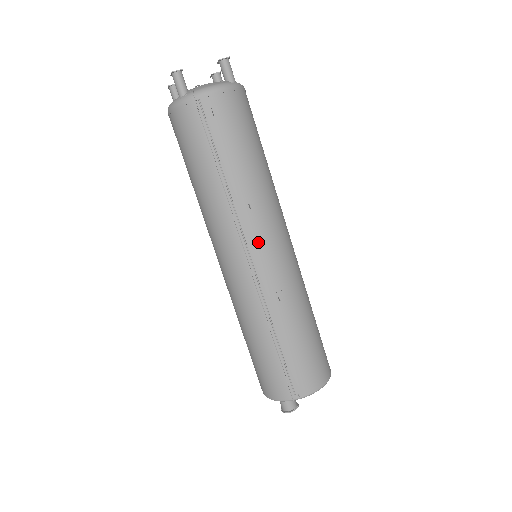
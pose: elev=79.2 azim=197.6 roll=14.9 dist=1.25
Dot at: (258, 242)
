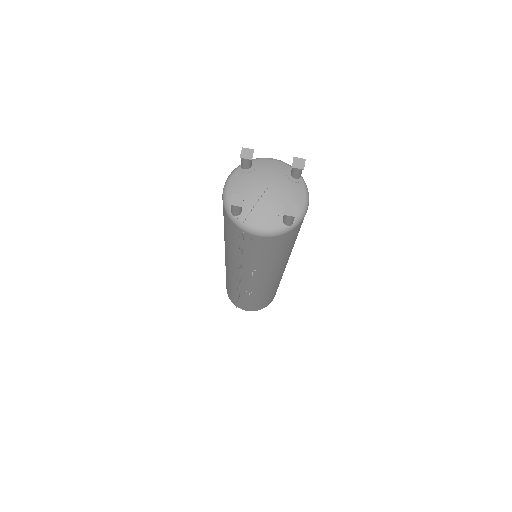
Dot at: (250, 280)
